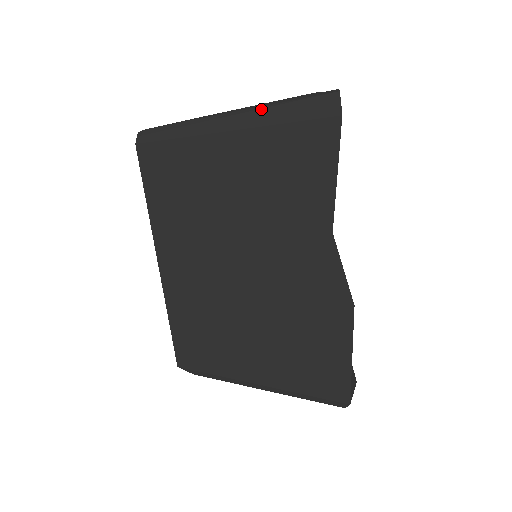
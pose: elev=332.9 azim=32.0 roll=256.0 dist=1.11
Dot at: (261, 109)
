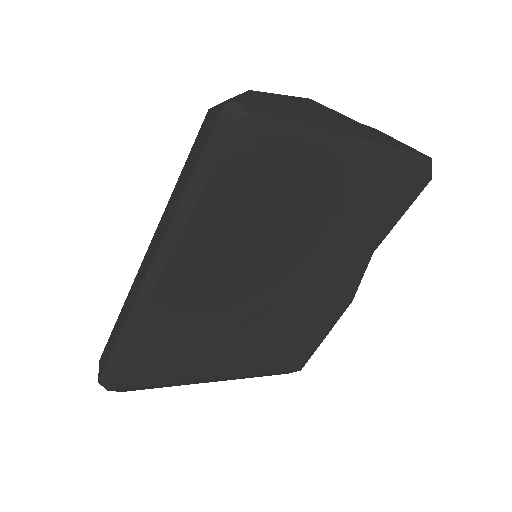
Dot at: (385, 147)
